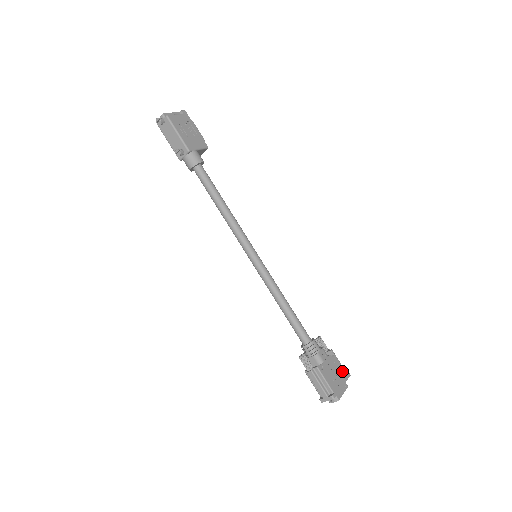
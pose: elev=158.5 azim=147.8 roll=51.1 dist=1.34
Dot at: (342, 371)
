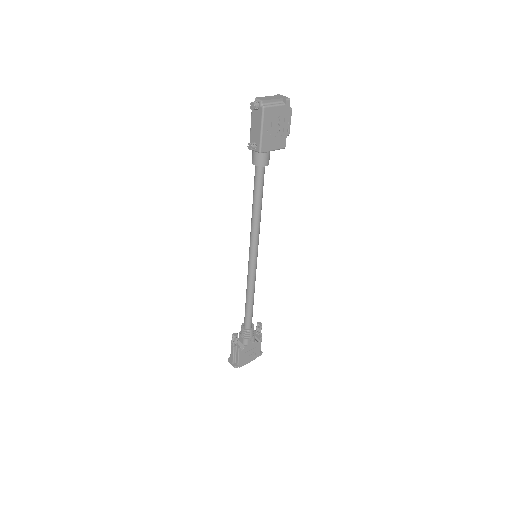
Dot at: (257, 352)
